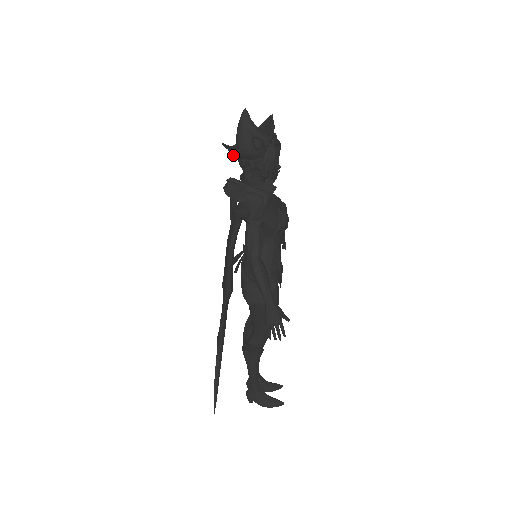
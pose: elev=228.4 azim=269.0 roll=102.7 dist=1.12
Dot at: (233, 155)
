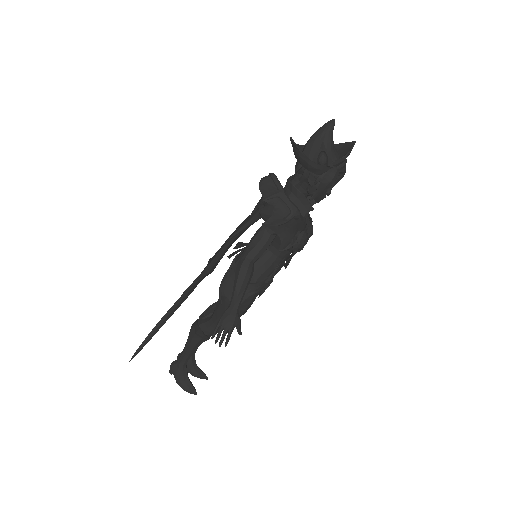
Dot at: (294, 154)
